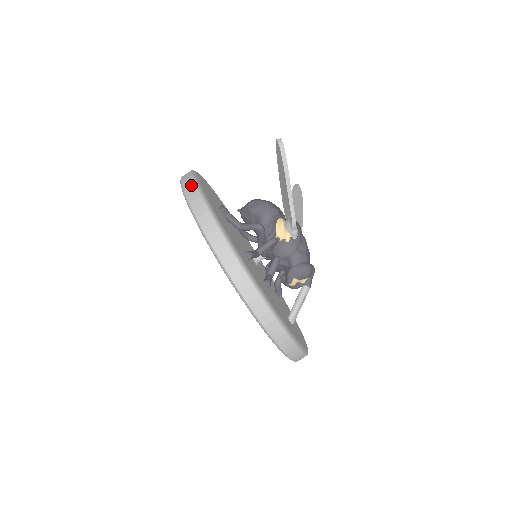
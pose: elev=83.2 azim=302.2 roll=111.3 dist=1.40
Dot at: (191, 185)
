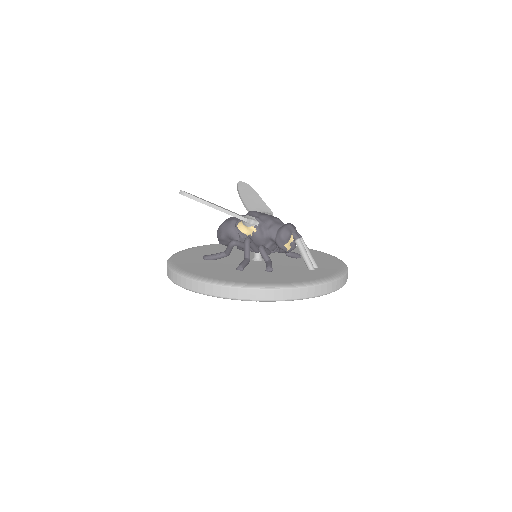
Dot at: (169, 272)
